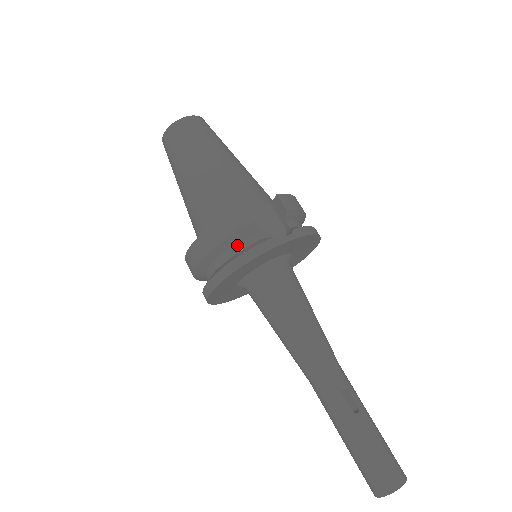
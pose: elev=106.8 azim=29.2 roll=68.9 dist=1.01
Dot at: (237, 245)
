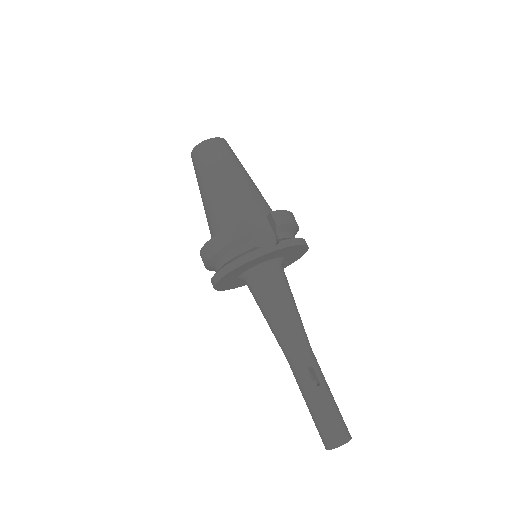
Dot at: (235, 251)
